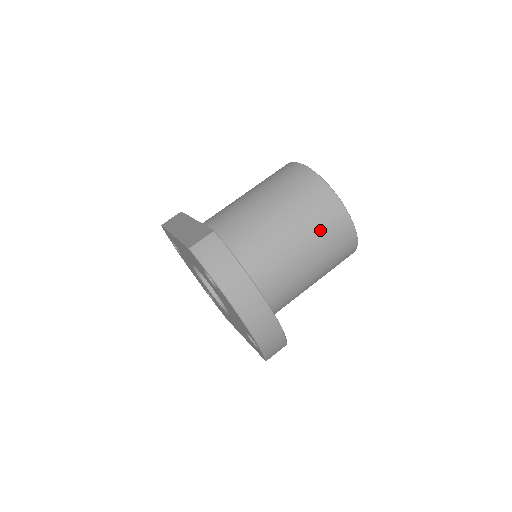
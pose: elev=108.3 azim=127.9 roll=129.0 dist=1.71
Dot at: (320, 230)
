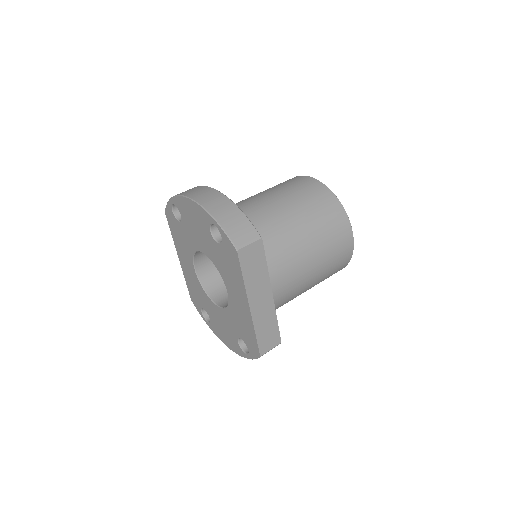
Dot at: (281, 186)
